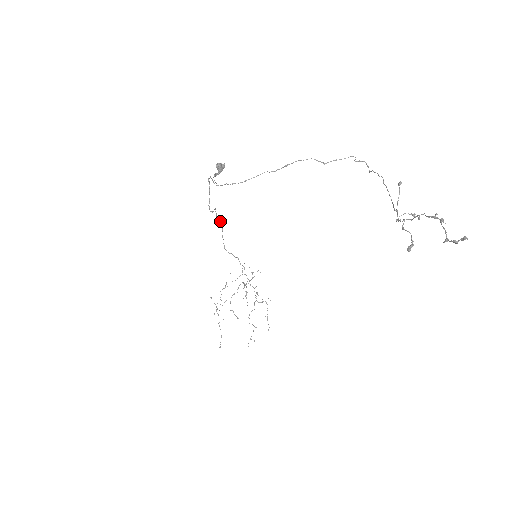
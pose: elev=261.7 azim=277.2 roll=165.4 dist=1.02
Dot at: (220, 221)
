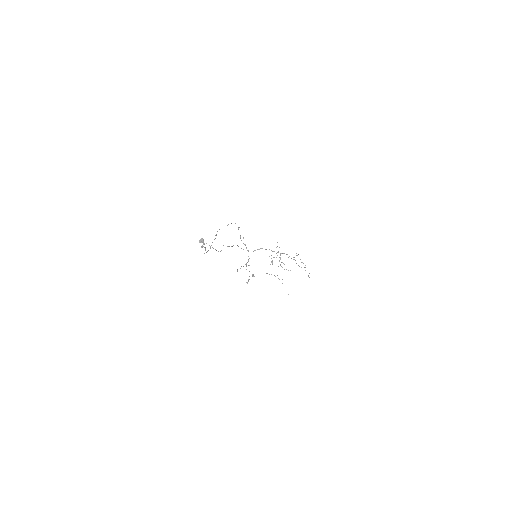
Dot at: occluded
